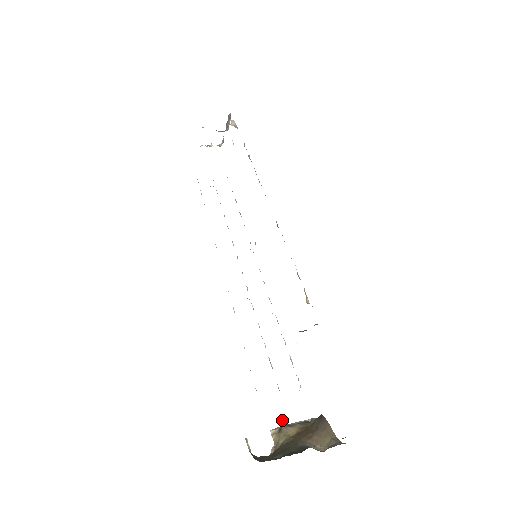
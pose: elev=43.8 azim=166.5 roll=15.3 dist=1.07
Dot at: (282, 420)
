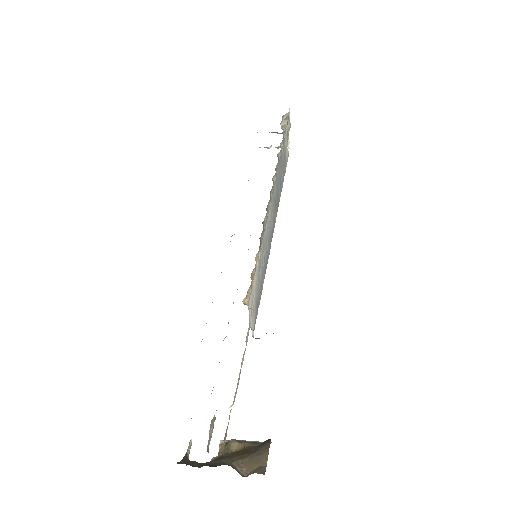
Dot at: occluded
